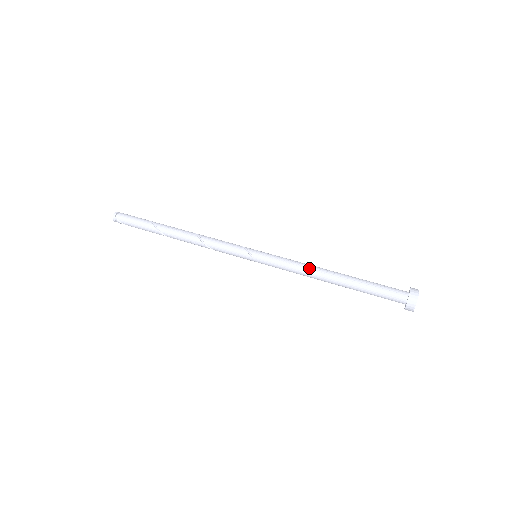
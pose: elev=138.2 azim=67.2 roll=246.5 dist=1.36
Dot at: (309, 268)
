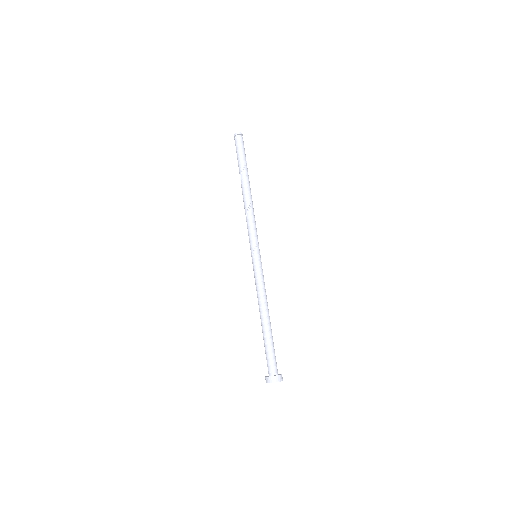
Dot at: (262, 299)
